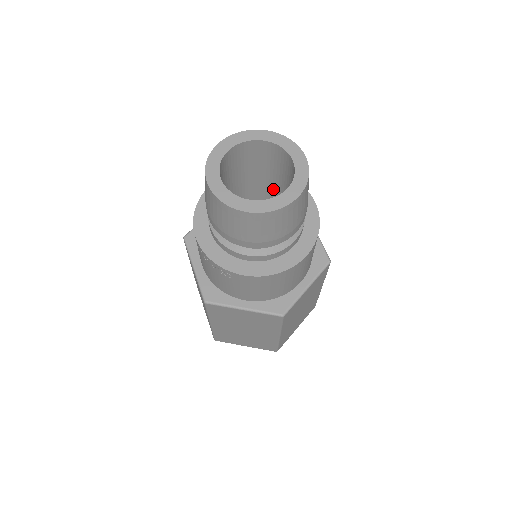
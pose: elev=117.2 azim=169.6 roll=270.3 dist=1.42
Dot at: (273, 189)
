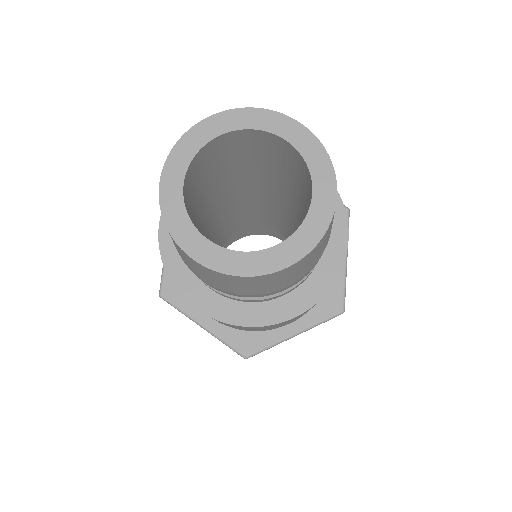
Dot at: (293, 198)
